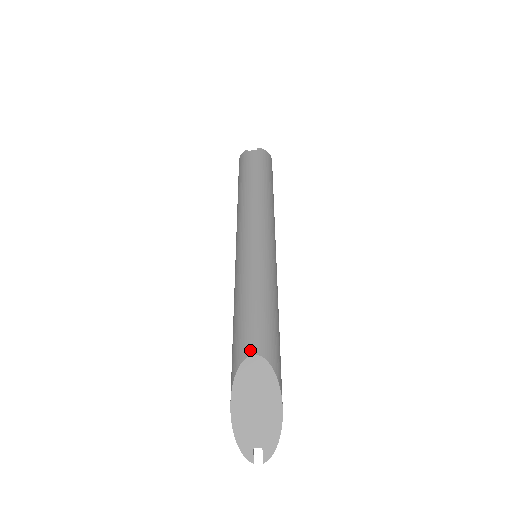
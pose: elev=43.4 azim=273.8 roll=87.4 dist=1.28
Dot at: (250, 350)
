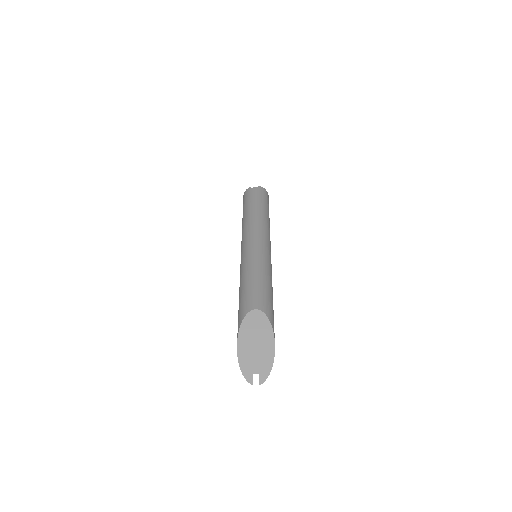
Dot at: (253, 306)
